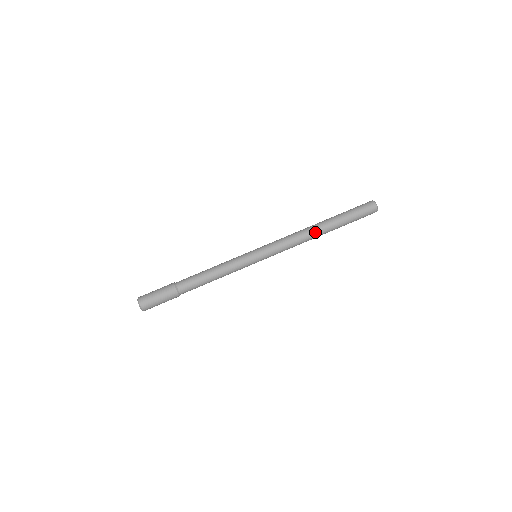
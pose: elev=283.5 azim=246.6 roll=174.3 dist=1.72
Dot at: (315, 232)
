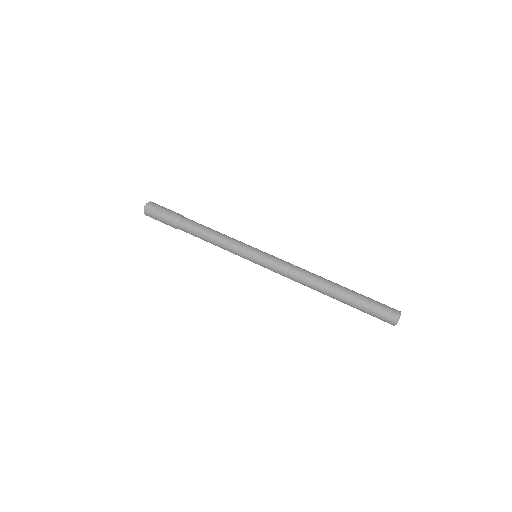
Dot at: (322, 278)
